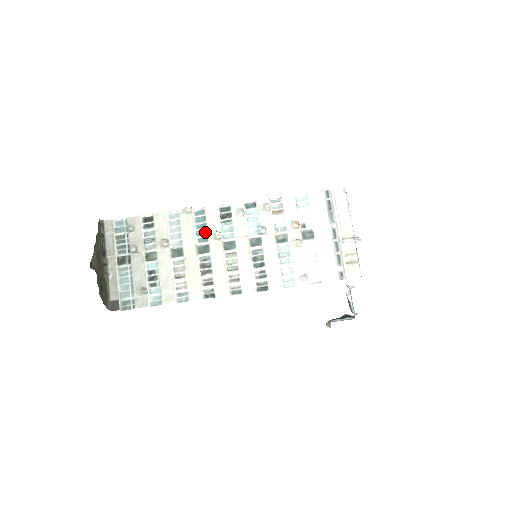
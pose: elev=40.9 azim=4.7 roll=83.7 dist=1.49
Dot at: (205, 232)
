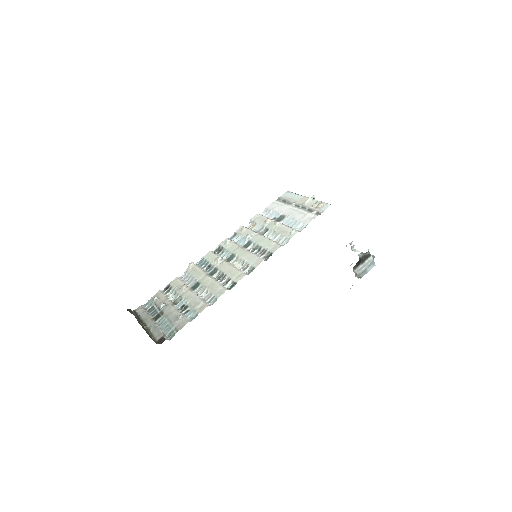
Dot at: (210, 265)
